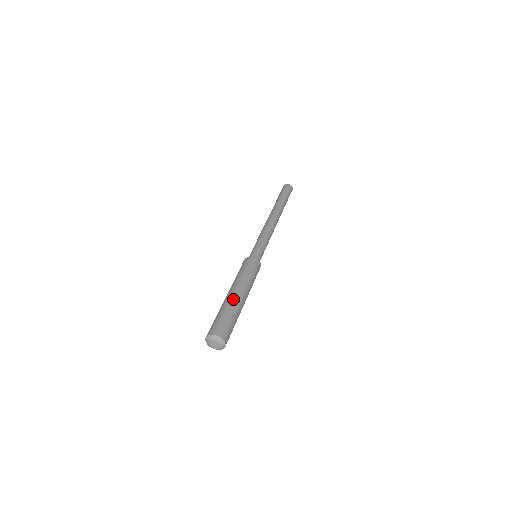
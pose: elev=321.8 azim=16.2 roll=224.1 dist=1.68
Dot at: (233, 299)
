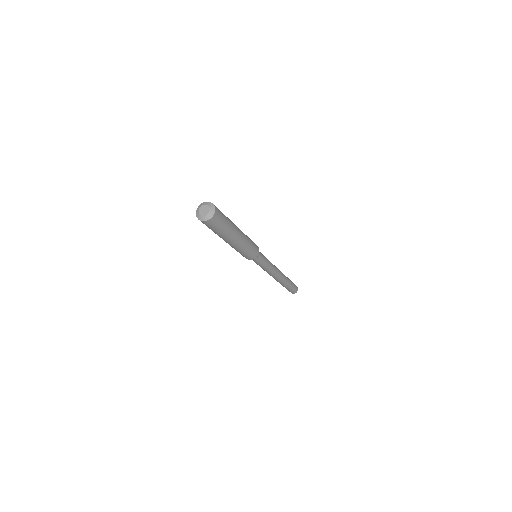
Dot at: occluded
